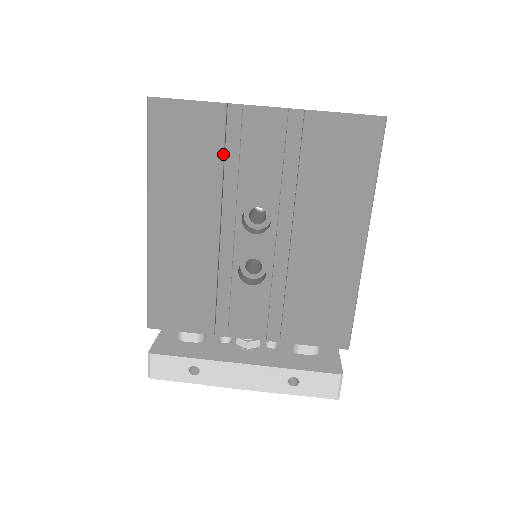
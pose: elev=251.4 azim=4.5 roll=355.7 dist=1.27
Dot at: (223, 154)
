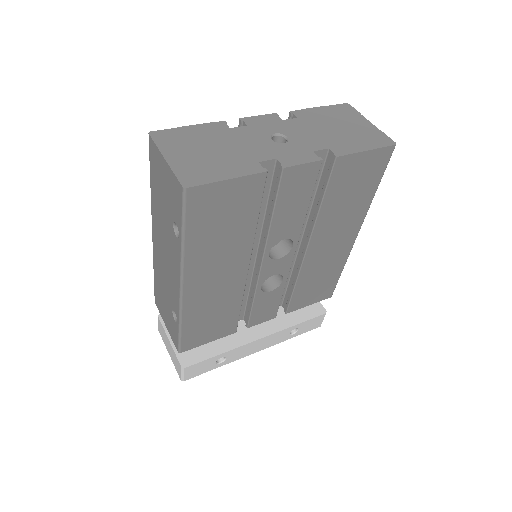
Dot at: (259, 213)
